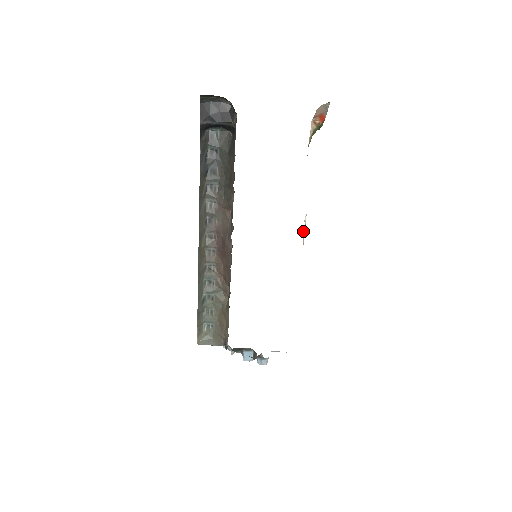
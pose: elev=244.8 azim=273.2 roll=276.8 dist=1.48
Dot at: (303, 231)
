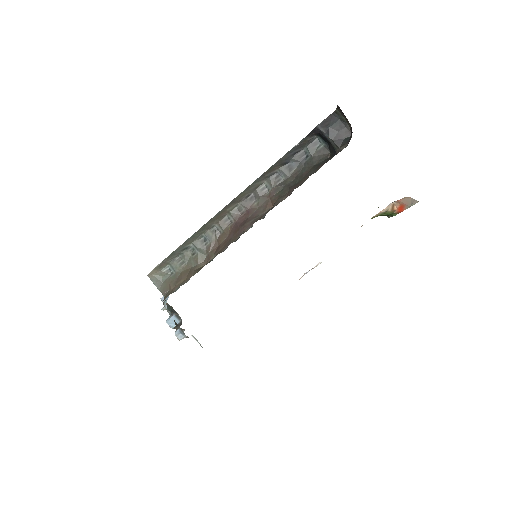
Dot at: (308, 271)
